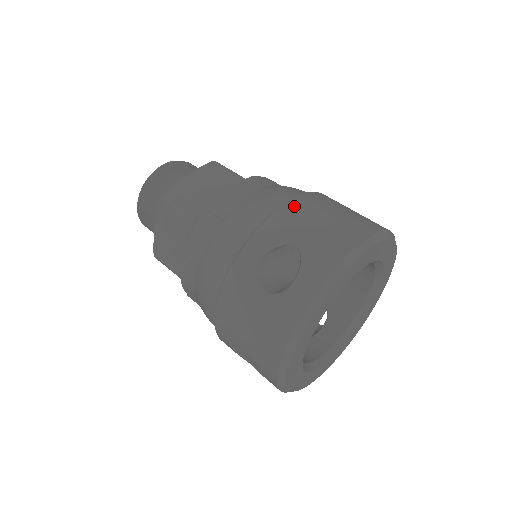
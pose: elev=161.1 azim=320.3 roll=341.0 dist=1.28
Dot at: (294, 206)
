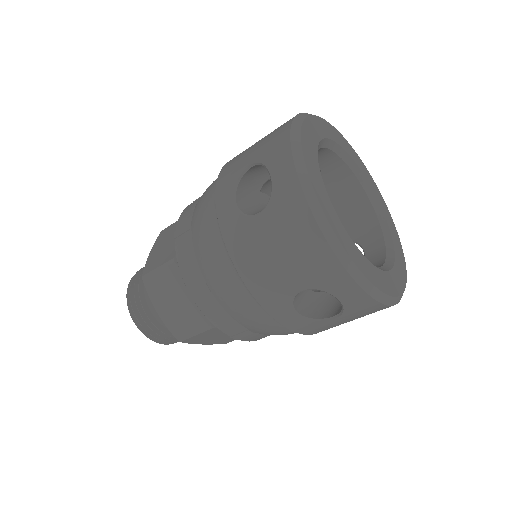
Dot at: (230, 161)
